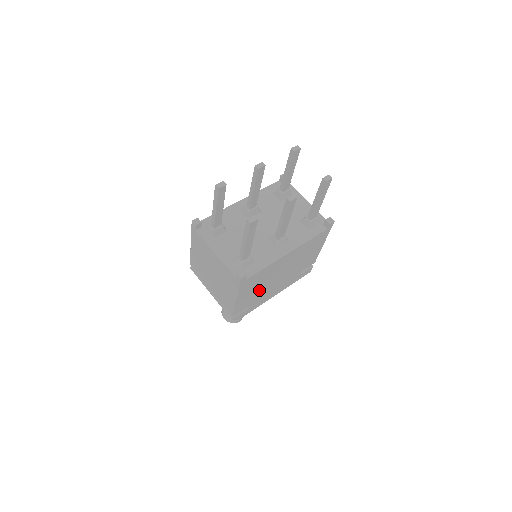
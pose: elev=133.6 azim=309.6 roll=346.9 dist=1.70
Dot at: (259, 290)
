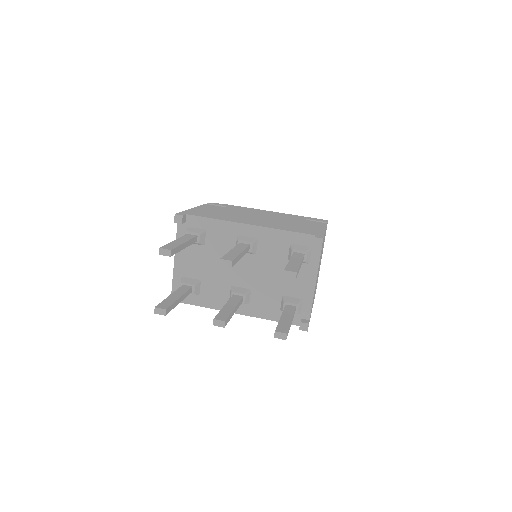
Dot at: occluded
